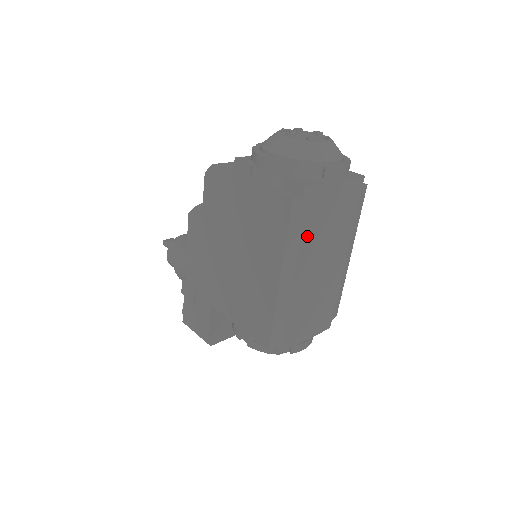
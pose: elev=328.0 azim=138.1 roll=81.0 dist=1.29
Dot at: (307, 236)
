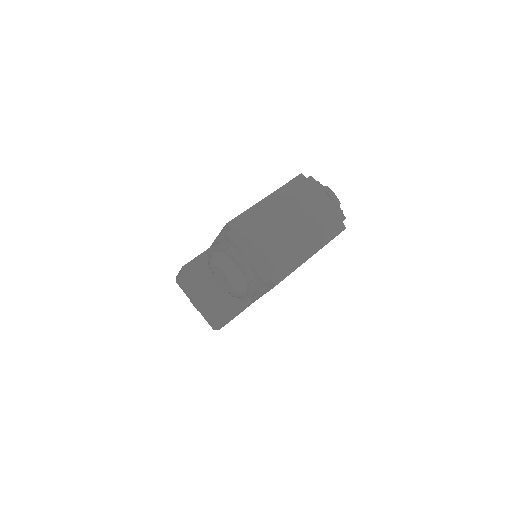
Dot at: (296, 195)
